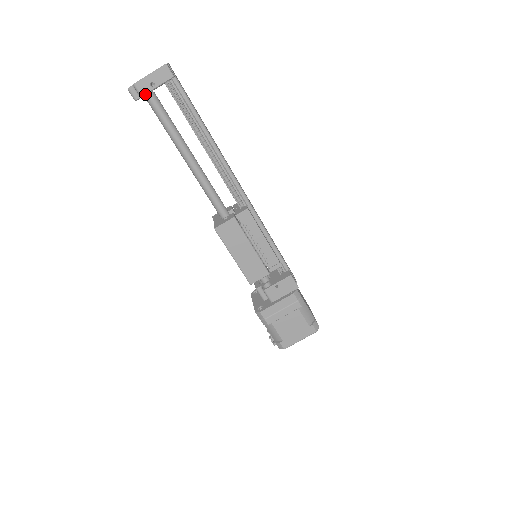
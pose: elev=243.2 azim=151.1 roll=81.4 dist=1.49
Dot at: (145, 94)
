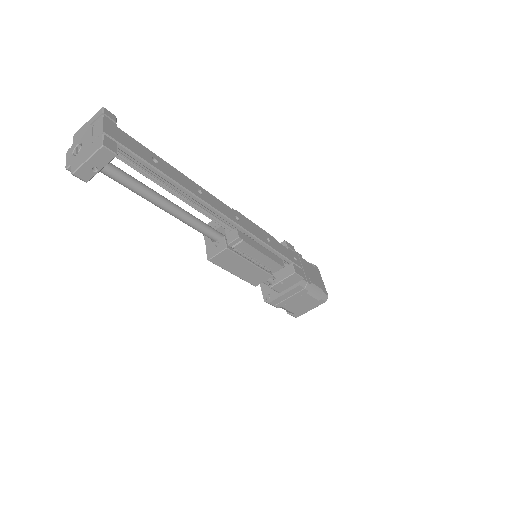
Dot at: (90, 179)
